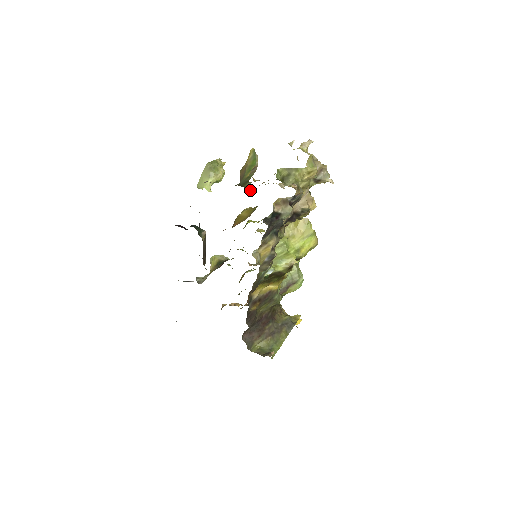
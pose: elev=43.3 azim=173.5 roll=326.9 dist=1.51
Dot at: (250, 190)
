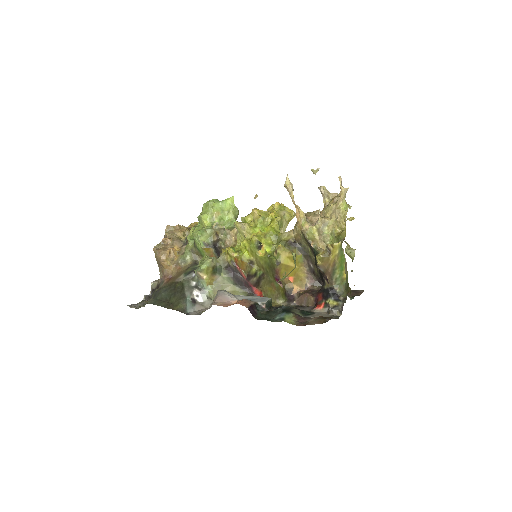
Dot at: occluded
